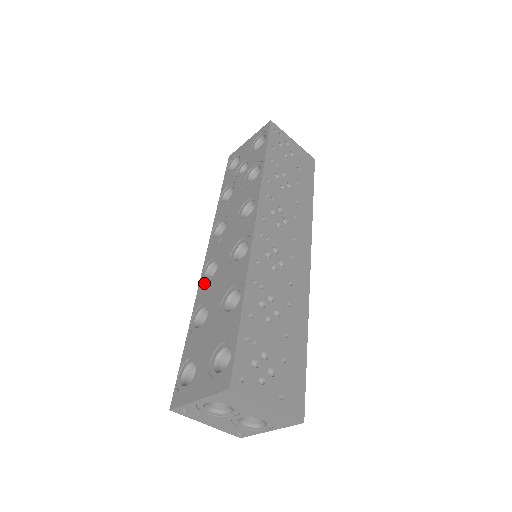
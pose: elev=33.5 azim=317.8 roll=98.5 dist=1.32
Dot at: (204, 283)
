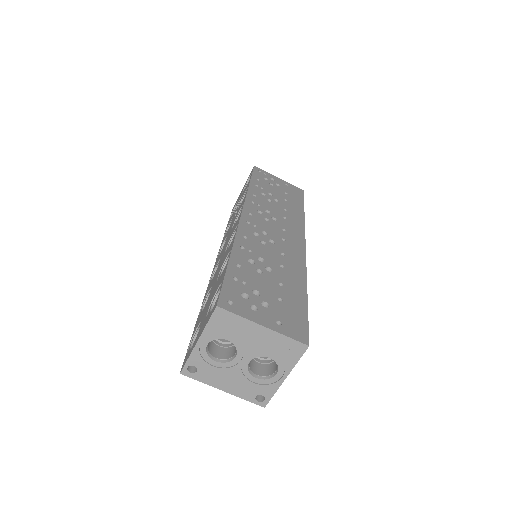
Dot at: occluded
